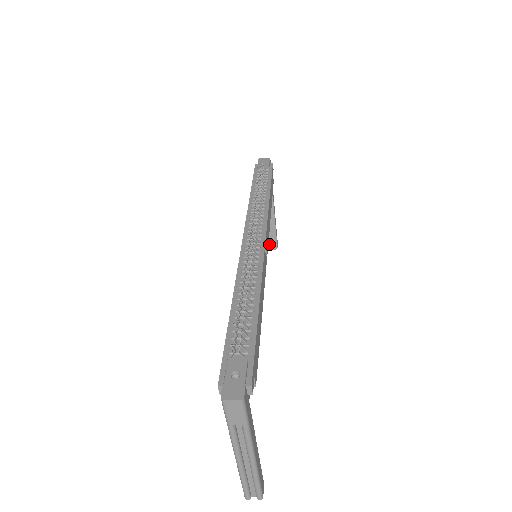
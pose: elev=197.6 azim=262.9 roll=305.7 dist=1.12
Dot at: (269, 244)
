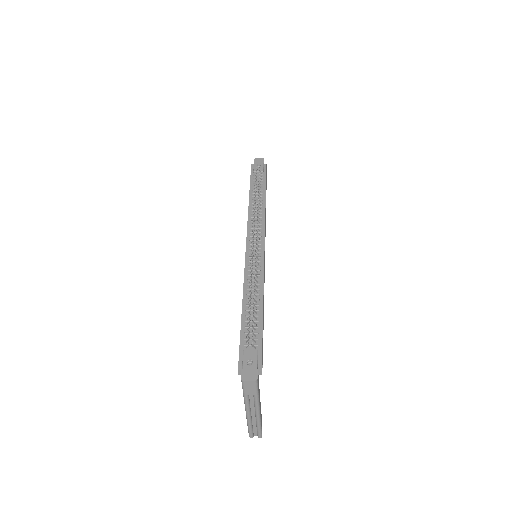
Dot at: occluded
